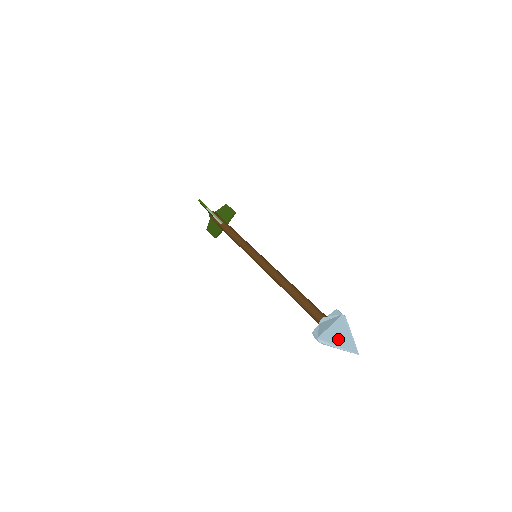
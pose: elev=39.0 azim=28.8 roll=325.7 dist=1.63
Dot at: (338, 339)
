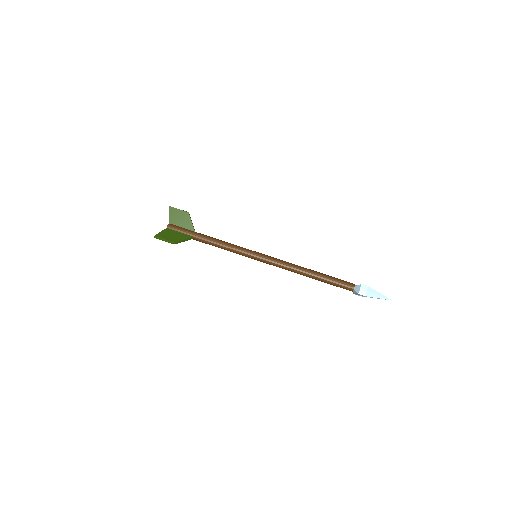
Dot at: occluded
